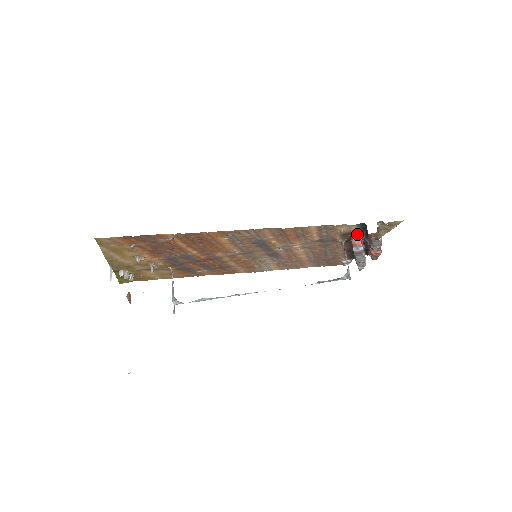
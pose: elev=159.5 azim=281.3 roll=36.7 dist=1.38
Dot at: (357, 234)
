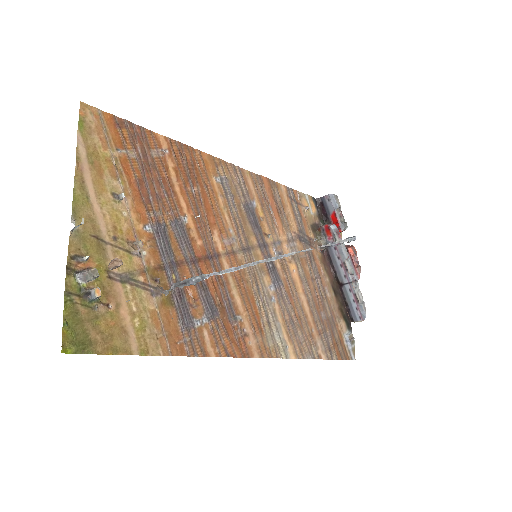
Dot at: (321, 226)
